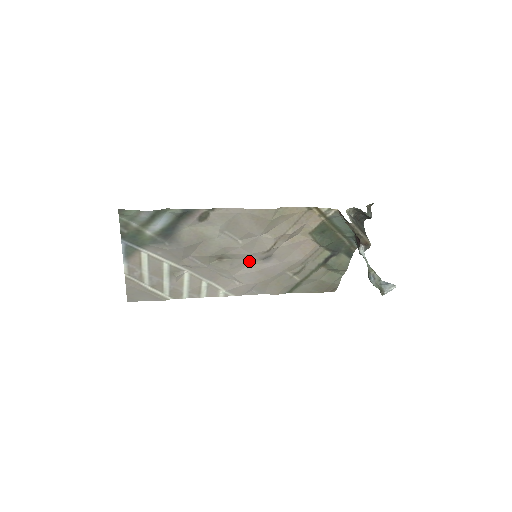
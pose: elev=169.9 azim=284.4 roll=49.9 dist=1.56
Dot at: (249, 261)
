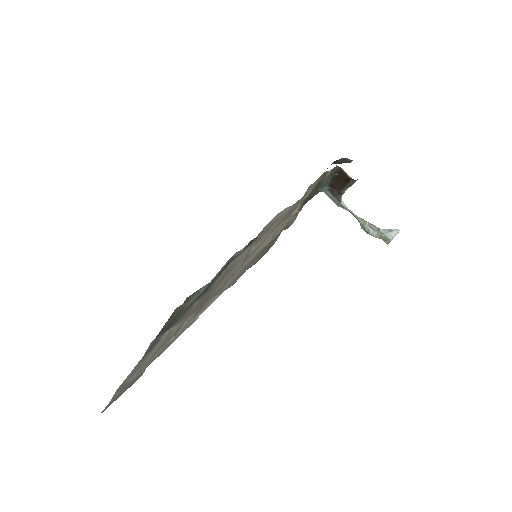
Dot at: occluded
